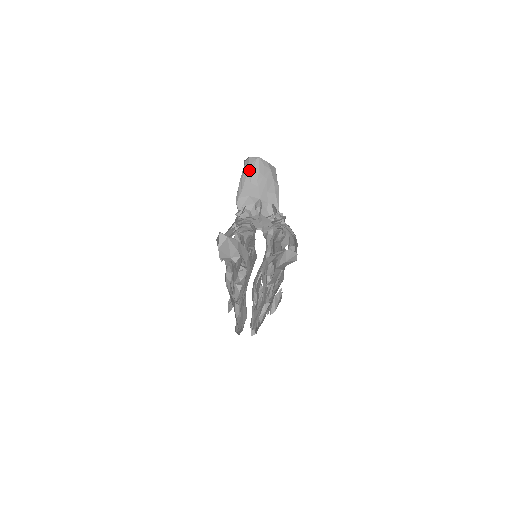
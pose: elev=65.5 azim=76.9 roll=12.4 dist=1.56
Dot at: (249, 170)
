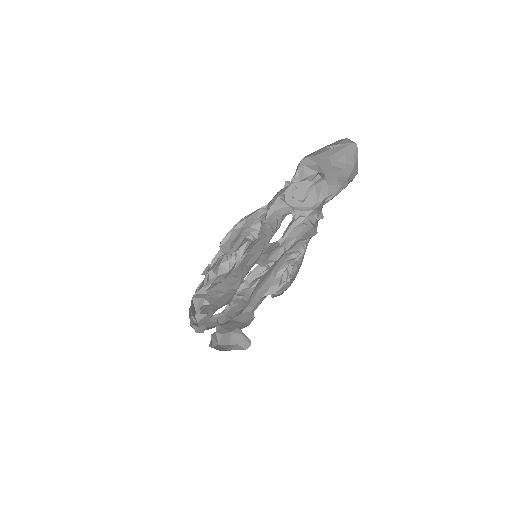
Dot at: (337, 147)
